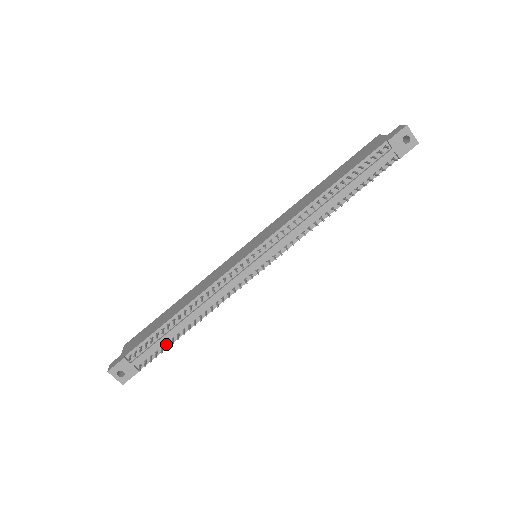
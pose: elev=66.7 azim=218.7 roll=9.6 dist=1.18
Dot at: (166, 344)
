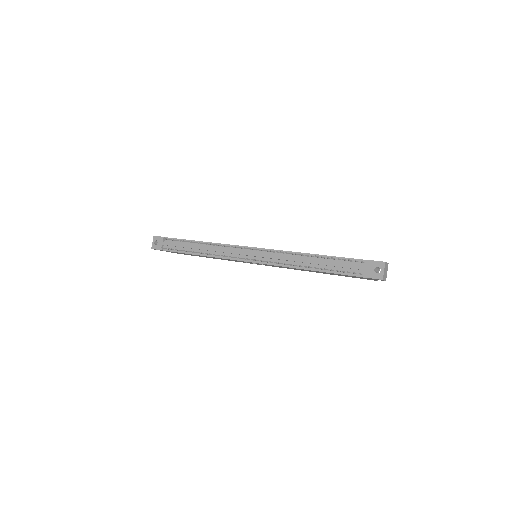
Dot at: occluded
